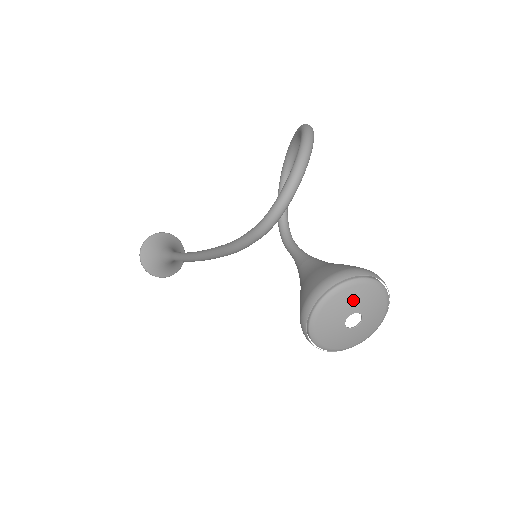
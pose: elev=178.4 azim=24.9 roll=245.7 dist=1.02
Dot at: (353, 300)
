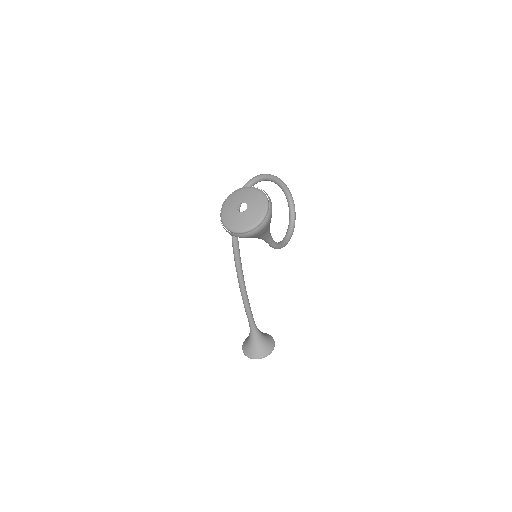
Dot at: (242, 196)
